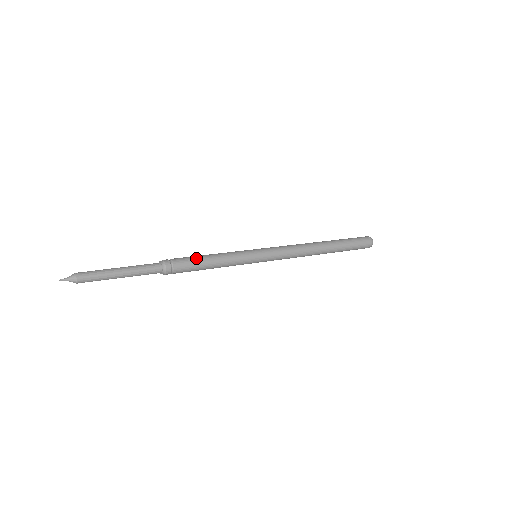
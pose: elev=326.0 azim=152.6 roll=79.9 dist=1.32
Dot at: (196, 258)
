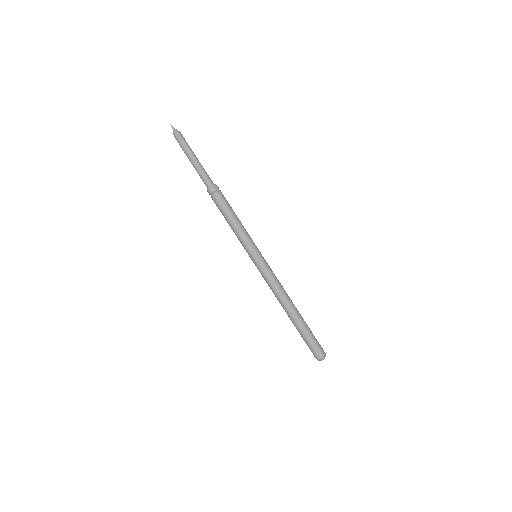
Dot at: (231, 207)
